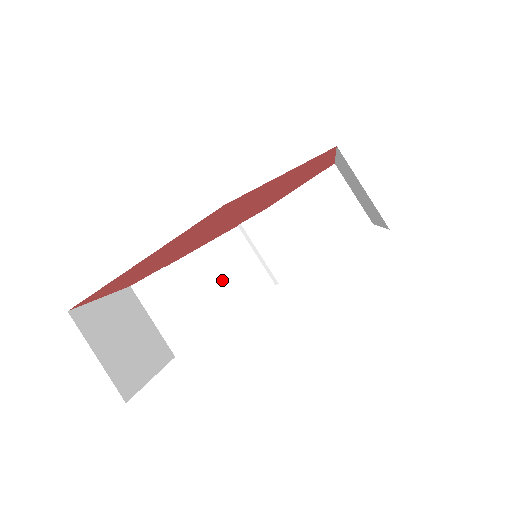
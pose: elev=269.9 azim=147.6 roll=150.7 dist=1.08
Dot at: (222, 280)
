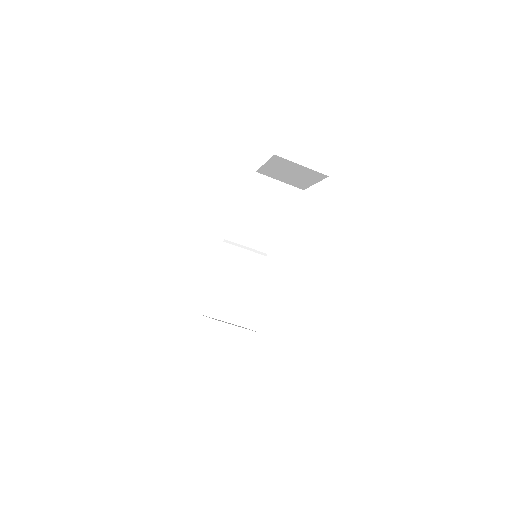
Dot at: (258, 224)
